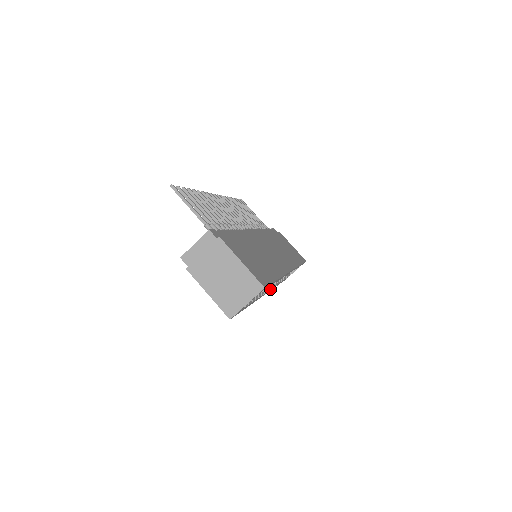
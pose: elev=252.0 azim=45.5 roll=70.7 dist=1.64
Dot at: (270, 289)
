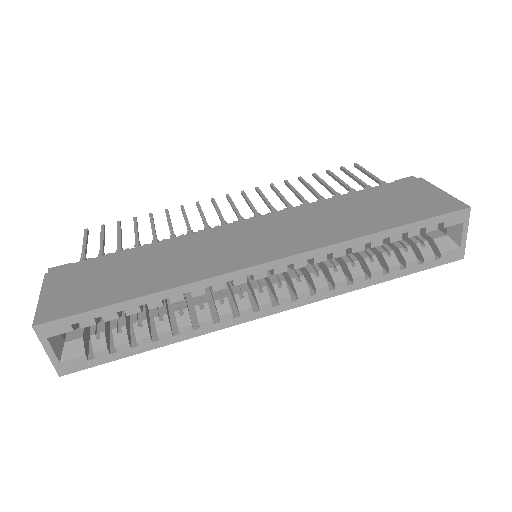
Dot at: (268, 303)
